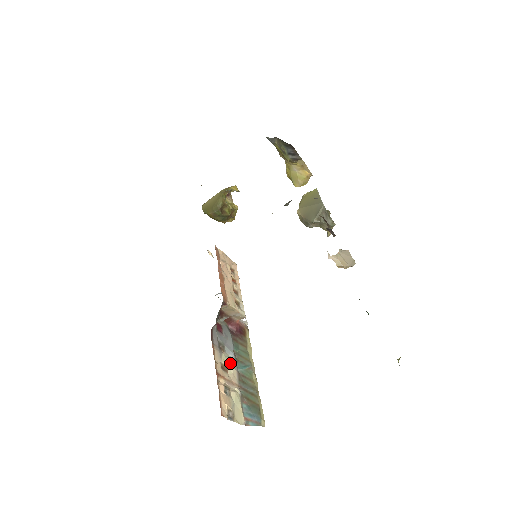
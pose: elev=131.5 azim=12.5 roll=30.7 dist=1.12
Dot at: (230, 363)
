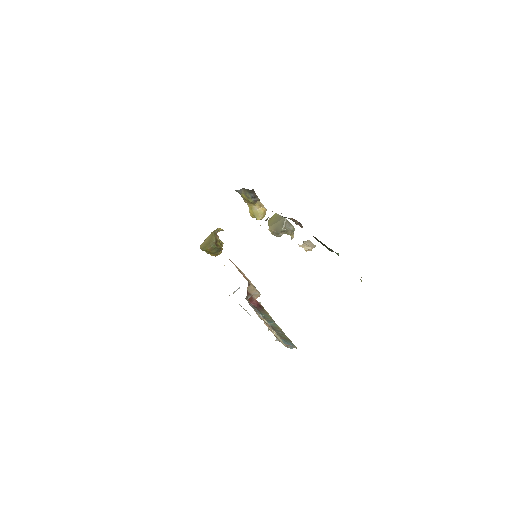
Dot at: (264, 319)
